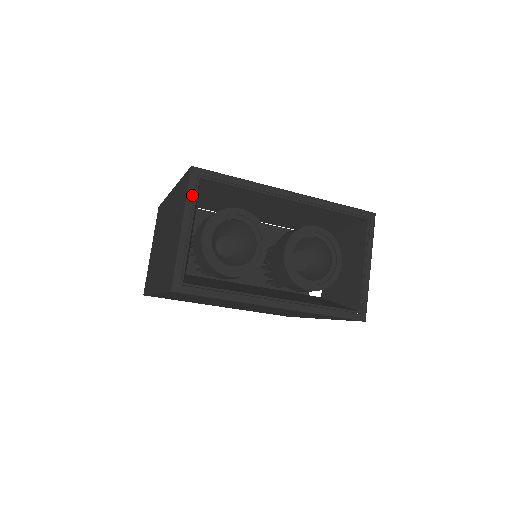
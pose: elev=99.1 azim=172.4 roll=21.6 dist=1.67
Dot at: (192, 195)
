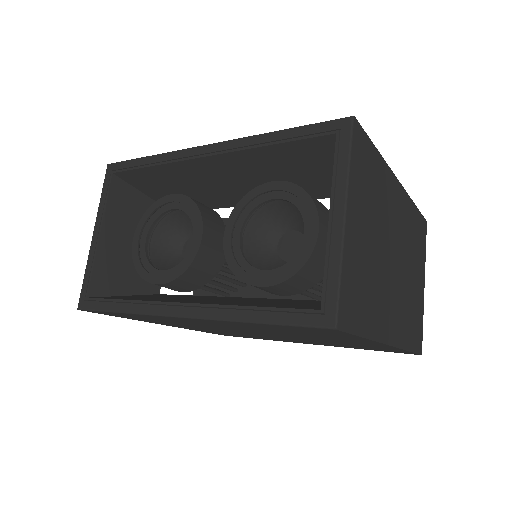
Dot at: (104, 195)
